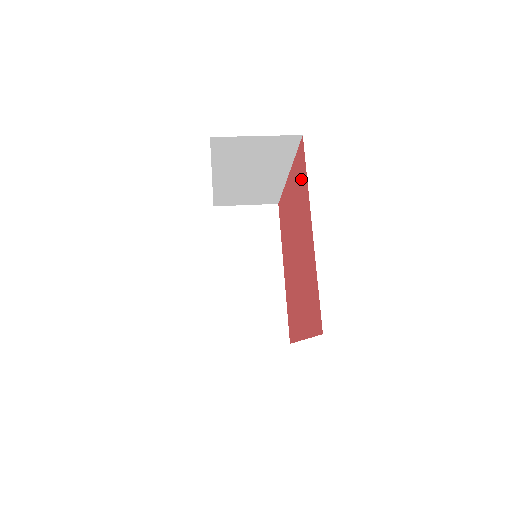
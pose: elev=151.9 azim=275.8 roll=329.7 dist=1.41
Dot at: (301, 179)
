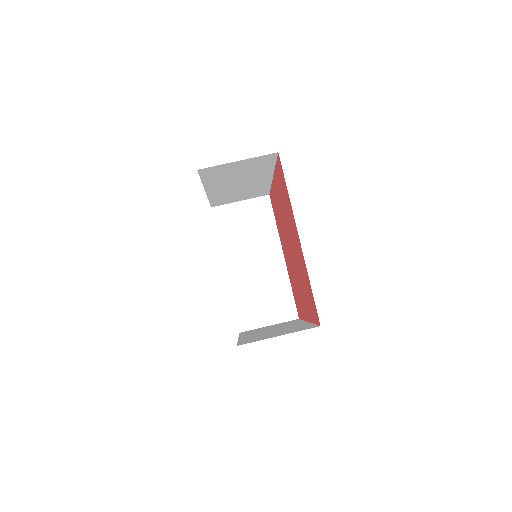
Dot at: (310, 302)
